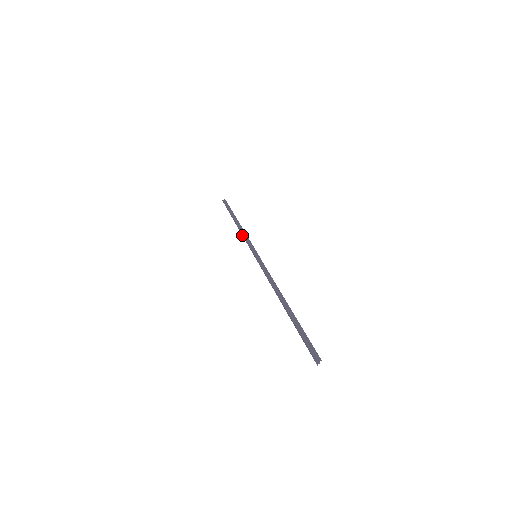
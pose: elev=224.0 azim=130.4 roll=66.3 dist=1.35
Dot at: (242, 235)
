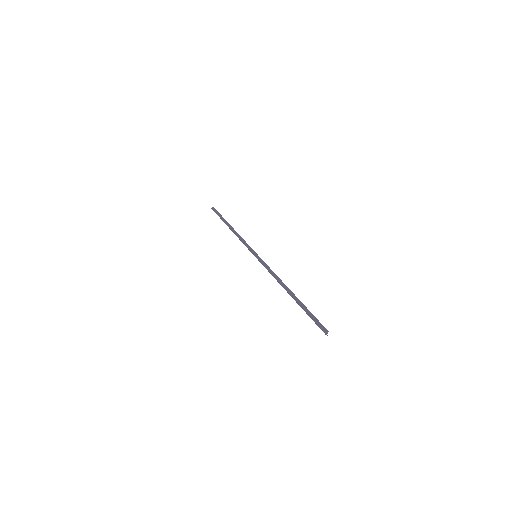
Dot at: (239, 239)
